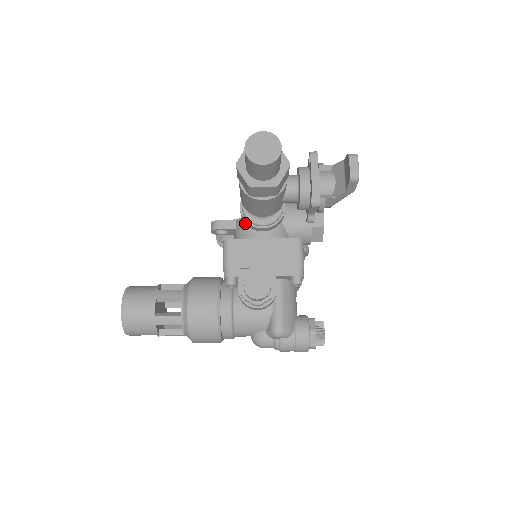
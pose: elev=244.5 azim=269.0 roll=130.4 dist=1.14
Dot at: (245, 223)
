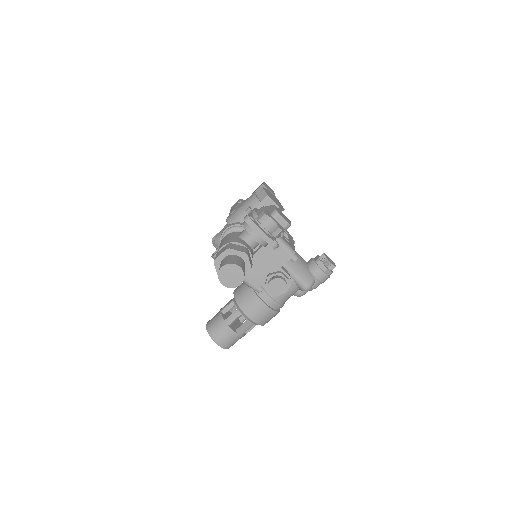
Dot at: occluded
